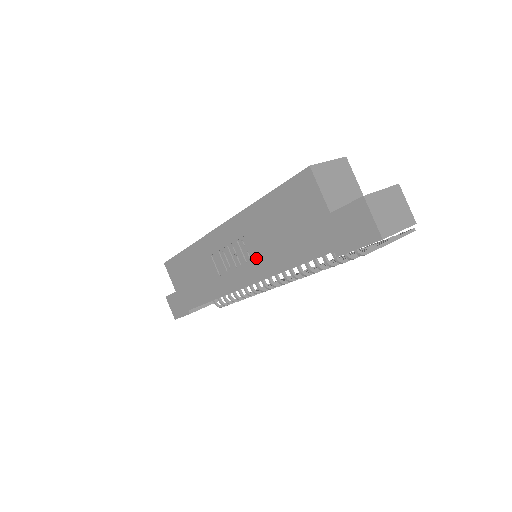
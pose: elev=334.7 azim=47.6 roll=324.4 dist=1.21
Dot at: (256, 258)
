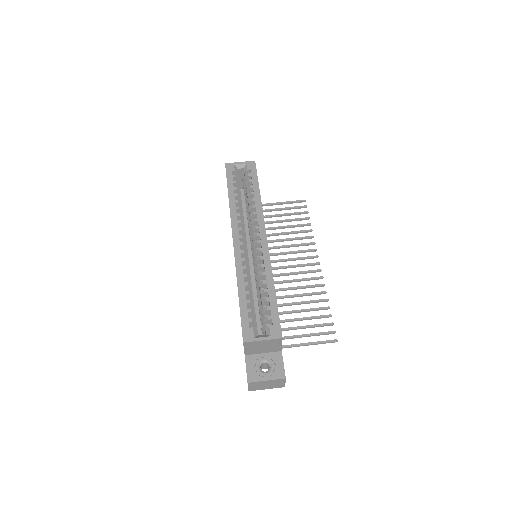
Dot at: occluded
